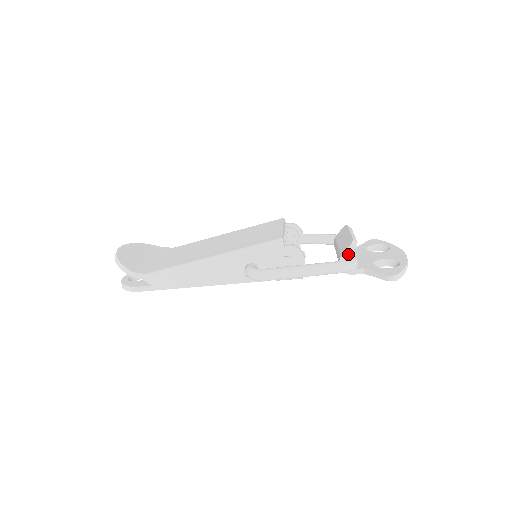
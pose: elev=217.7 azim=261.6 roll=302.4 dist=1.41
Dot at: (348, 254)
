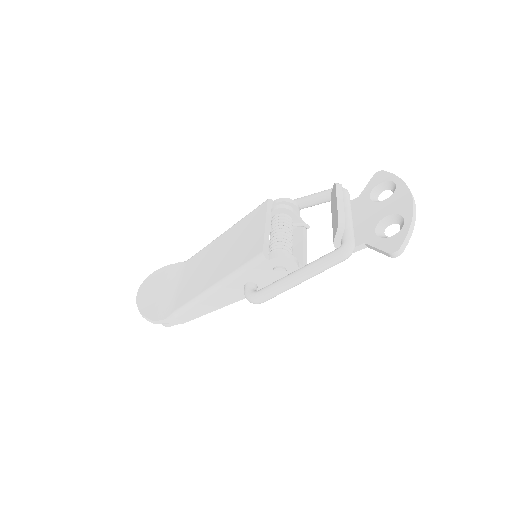
Dot at: (340, 238)
